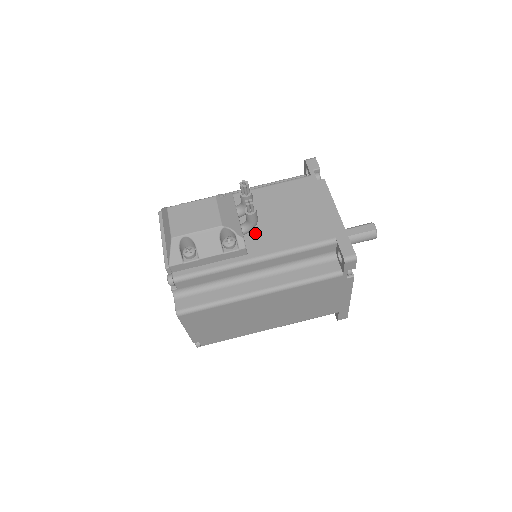
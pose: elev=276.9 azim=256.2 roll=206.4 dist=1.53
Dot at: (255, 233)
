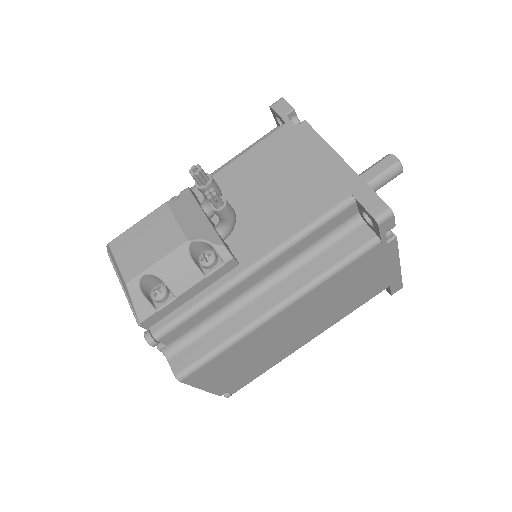
Dot at: (239, 231)
